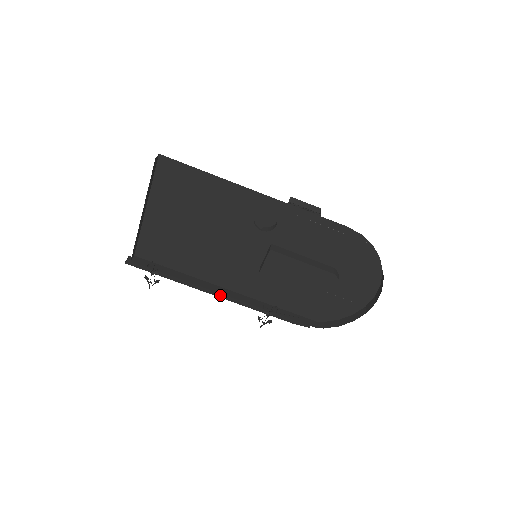
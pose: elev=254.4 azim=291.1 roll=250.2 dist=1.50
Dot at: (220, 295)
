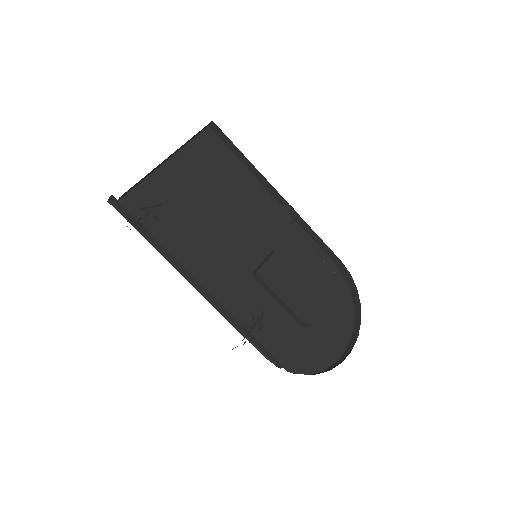
Dot at: occluded
